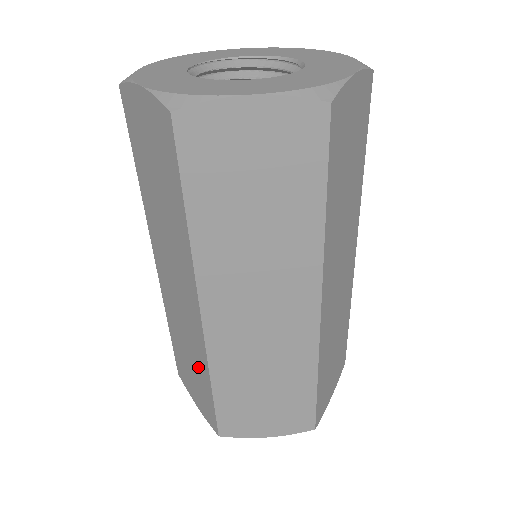
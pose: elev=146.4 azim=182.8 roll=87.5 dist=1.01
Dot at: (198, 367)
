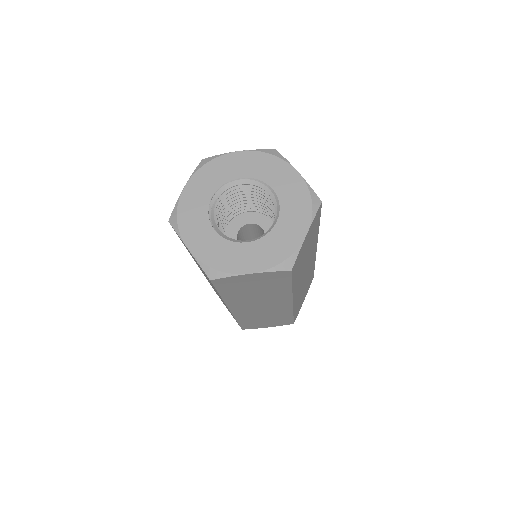
Dot at: occluded
